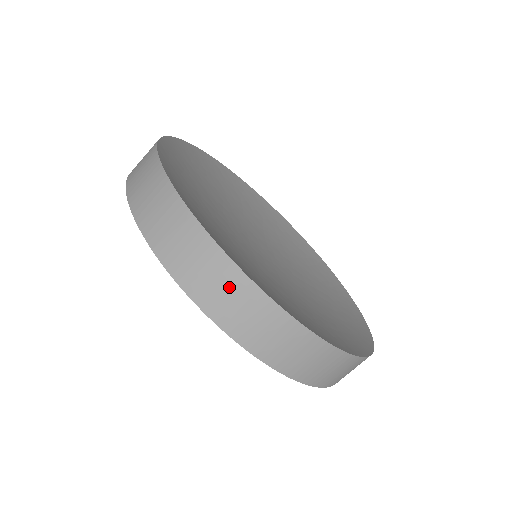
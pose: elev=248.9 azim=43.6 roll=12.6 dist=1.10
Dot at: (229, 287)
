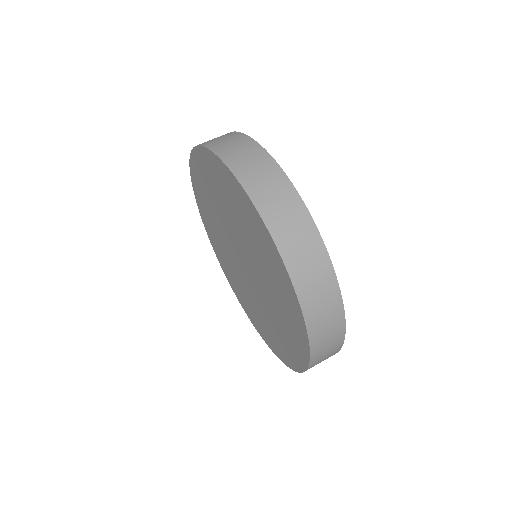
Dot at: occluded
